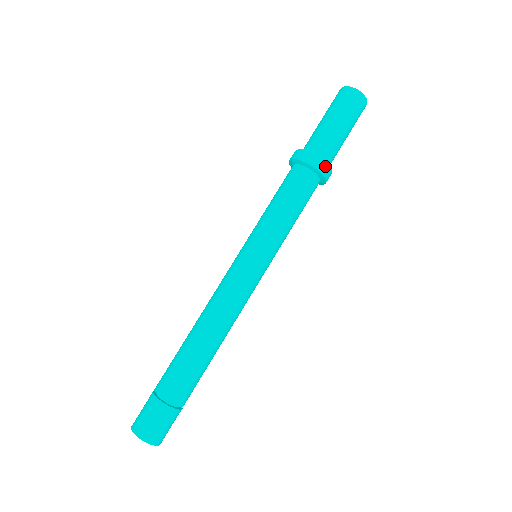
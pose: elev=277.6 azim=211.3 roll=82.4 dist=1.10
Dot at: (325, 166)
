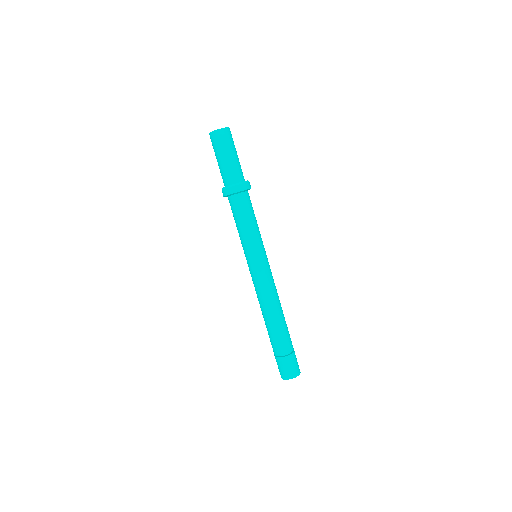
Dot at: (241, 185)
